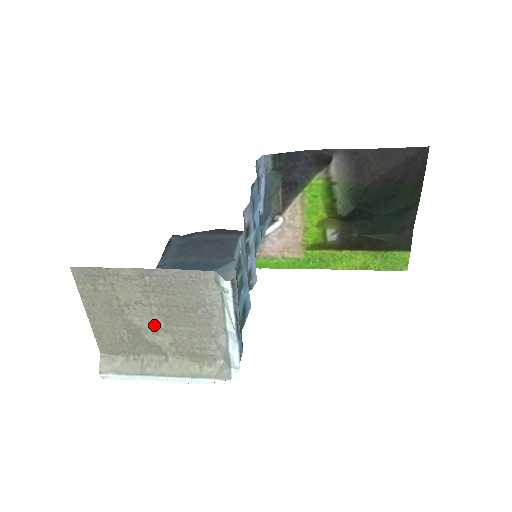
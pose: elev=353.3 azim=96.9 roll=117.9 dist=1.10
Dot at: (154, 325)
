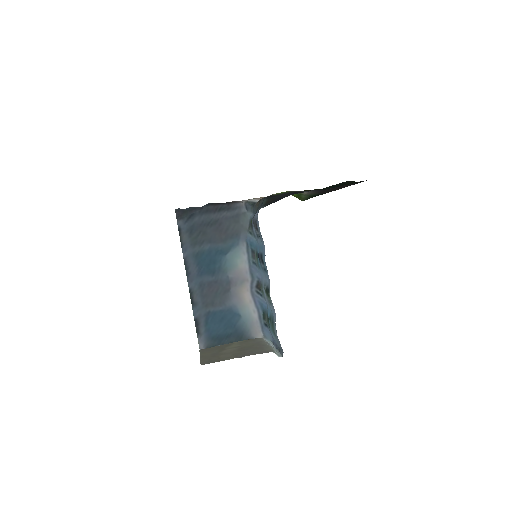
Dot at: (233, 349)
